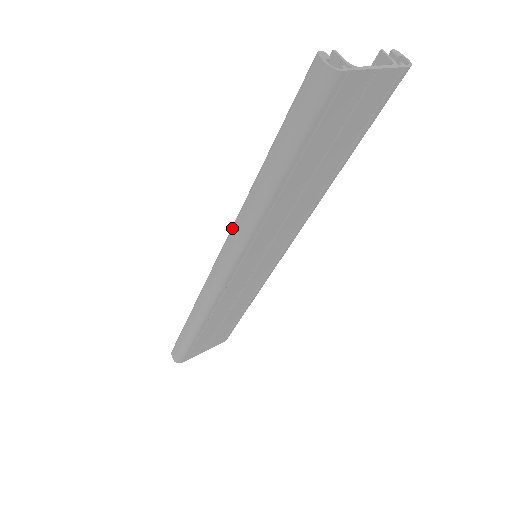
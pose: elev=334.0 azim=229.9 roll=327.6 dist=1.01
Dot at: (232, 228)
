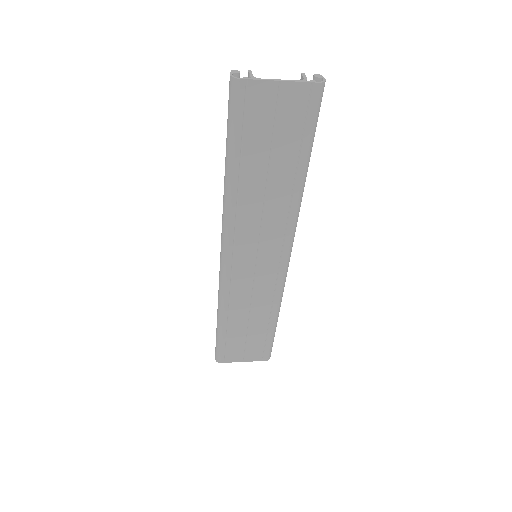
Dot at: occluded
